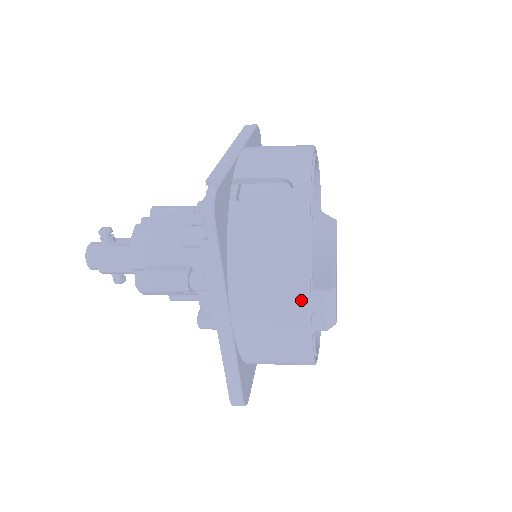
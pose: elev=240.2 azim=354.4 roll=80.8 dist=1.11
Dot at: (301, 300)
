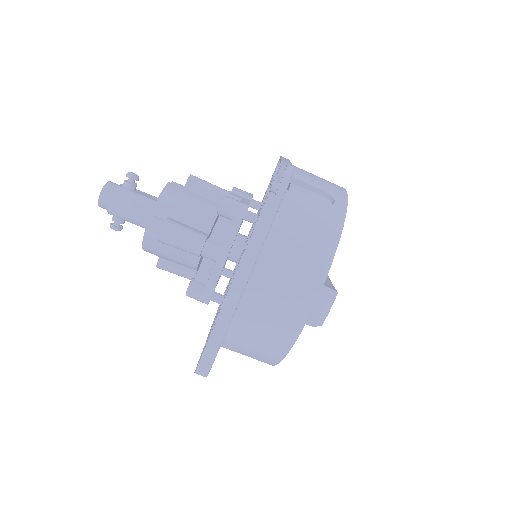
Dot at: (315, 286)
